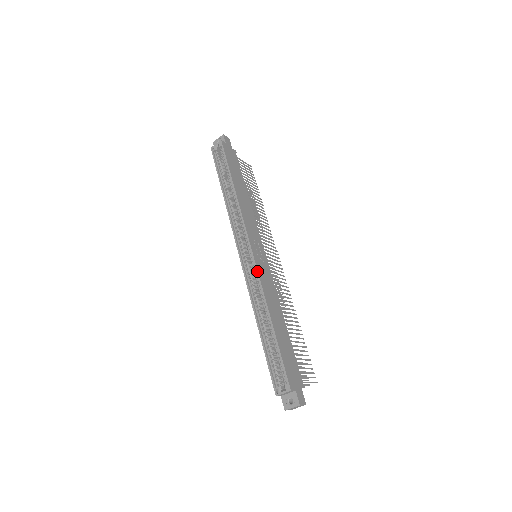
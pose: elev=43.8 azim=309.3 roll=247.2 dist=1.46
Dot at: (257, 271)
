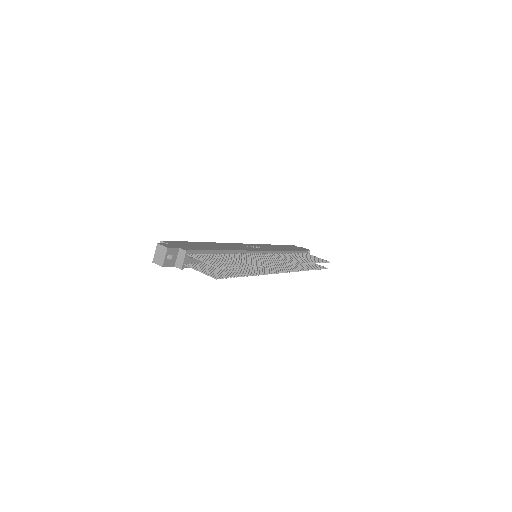
Dot at: (232, 243)
